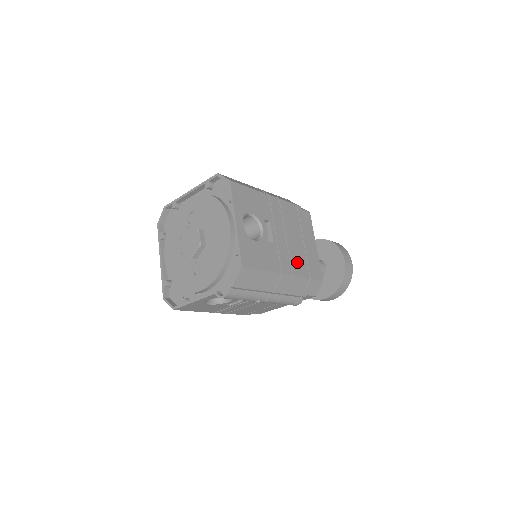
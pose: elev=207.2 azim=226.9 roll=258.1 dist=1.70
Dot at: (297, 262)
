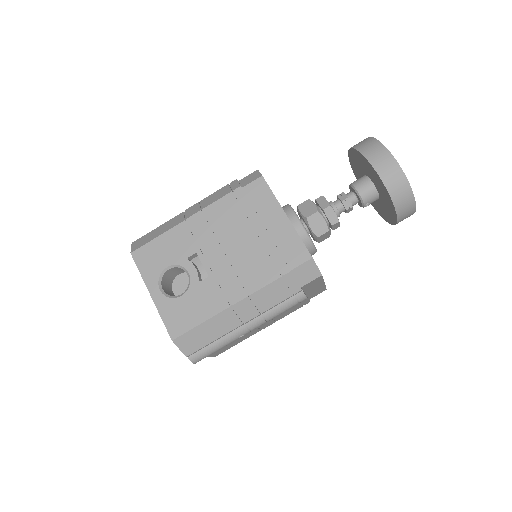
Dot at: (253, 271)
